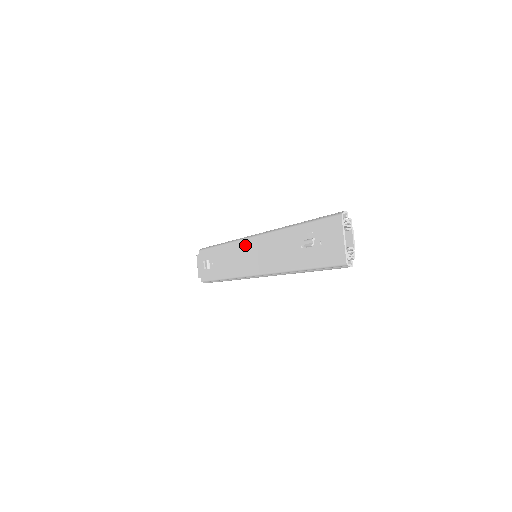
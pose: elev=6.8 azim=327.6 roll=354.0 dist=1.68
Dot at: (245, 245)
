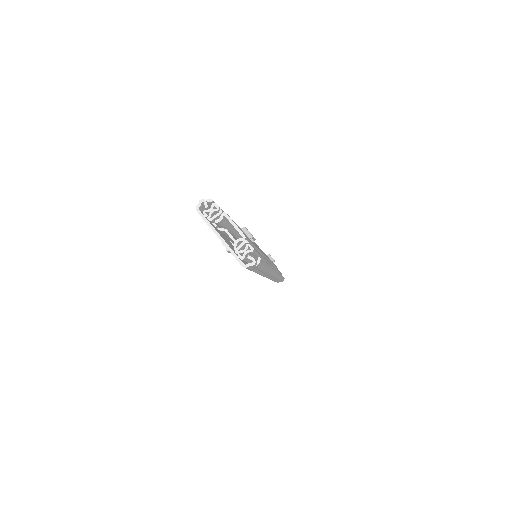
Dot at: occluded
